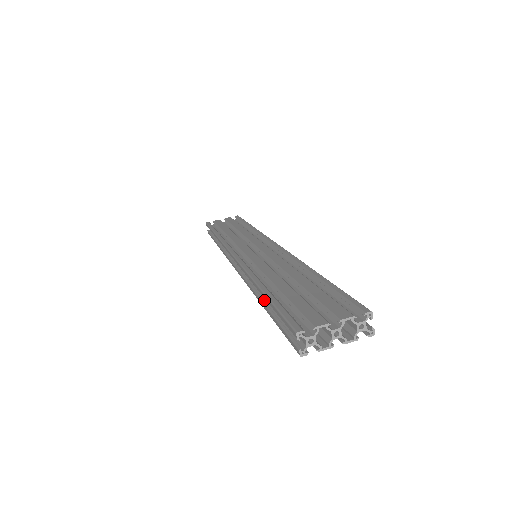
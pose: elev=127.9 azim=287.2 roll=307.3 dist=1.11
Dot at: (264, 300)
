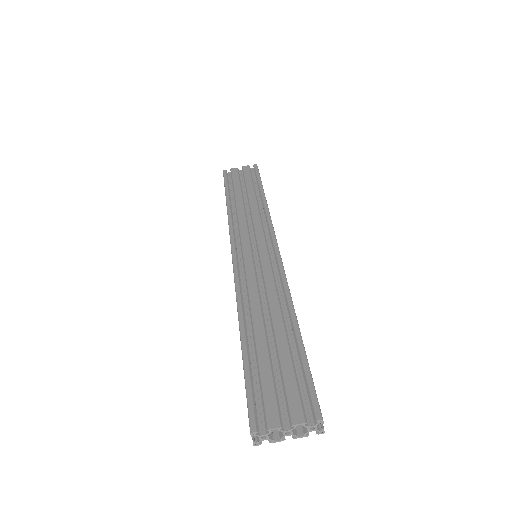
Dot at: occluded
